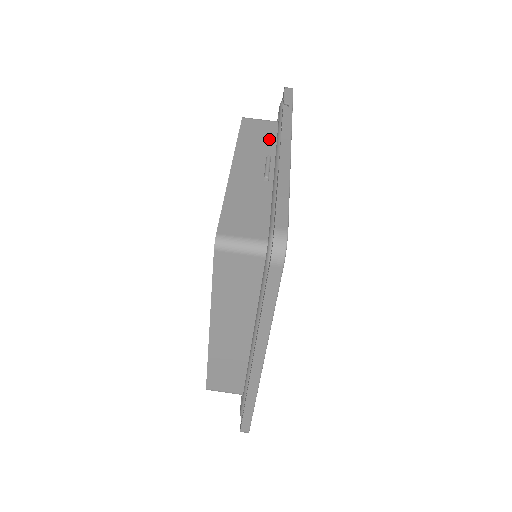
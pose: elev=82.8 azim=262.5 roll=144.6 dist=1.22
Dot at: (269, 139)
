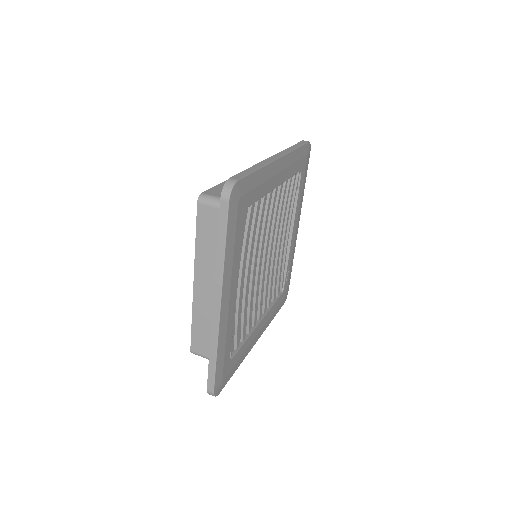
Dot at: occluded
